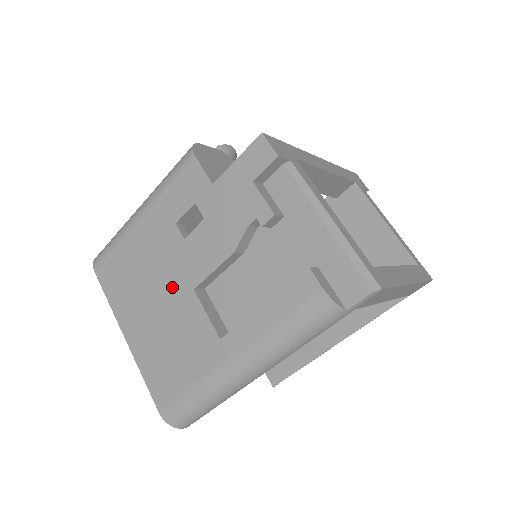
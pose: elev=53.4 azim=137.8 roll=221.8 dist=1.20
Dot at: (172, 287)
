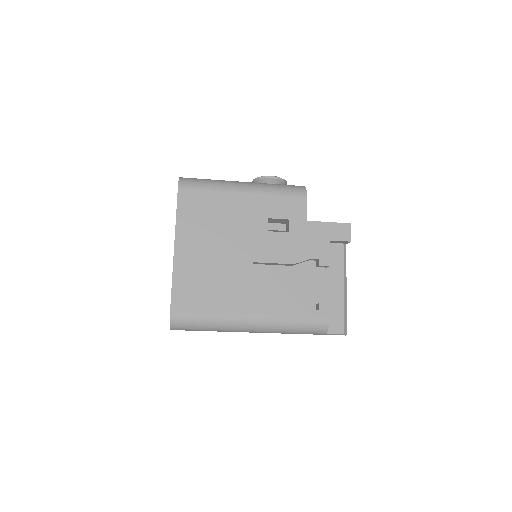
Dot at: (239, 249)
